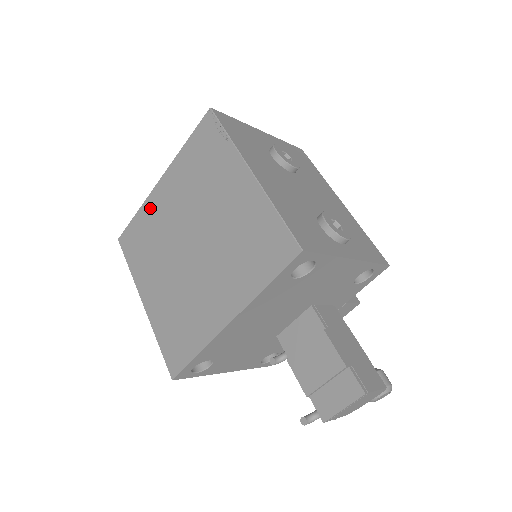
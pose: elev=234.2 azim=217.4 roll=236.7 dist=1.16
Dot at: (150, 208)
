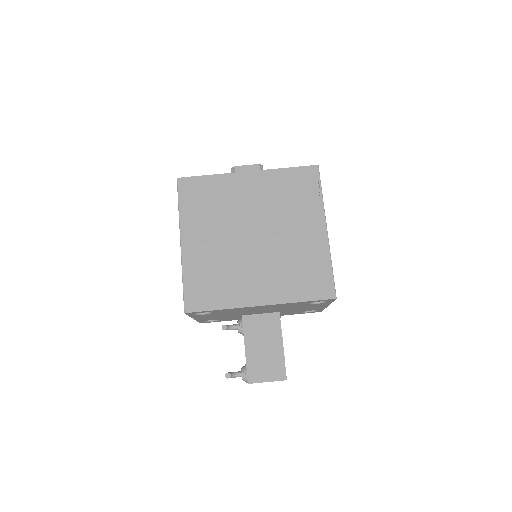
Dot at: (227, 183)
